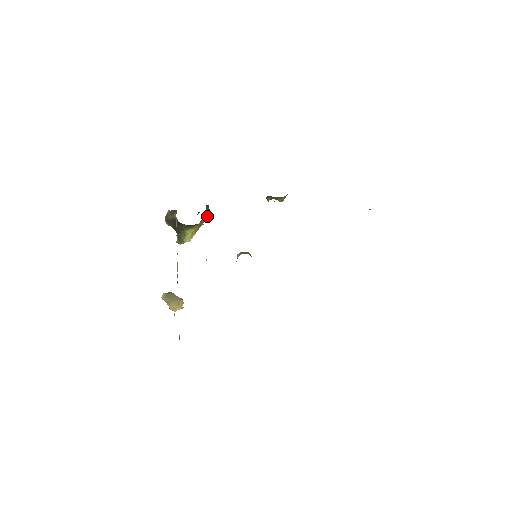
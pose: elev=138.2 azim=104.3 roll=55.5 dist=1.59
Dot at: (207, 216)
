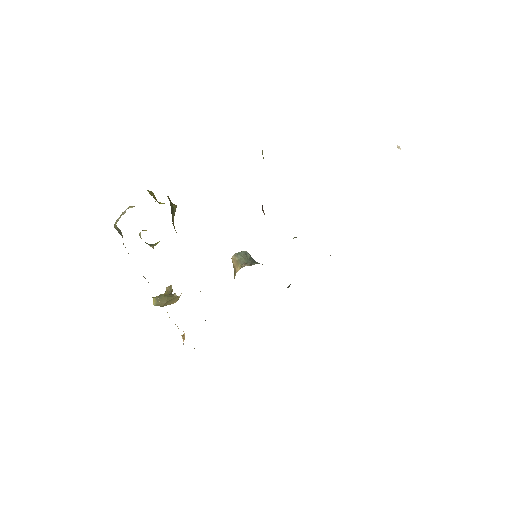
Dot at: occluded
